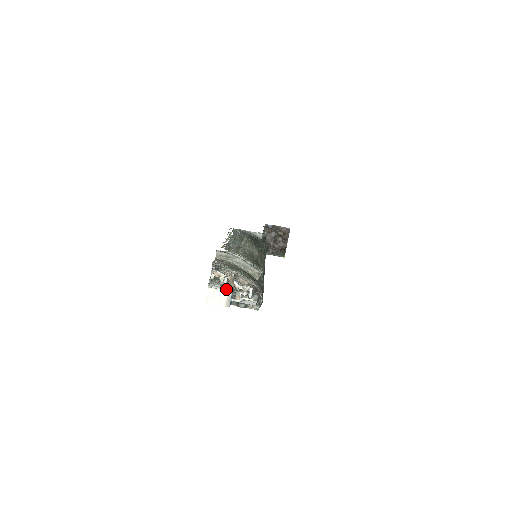
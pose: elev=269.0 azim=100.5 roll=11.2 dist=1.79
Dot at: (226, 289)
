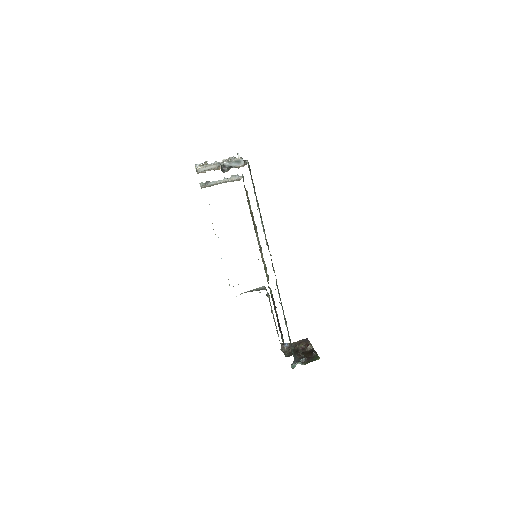
Dot at: (212, 163)
